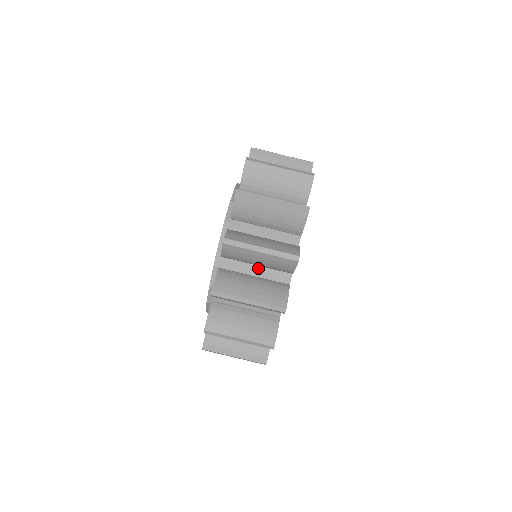
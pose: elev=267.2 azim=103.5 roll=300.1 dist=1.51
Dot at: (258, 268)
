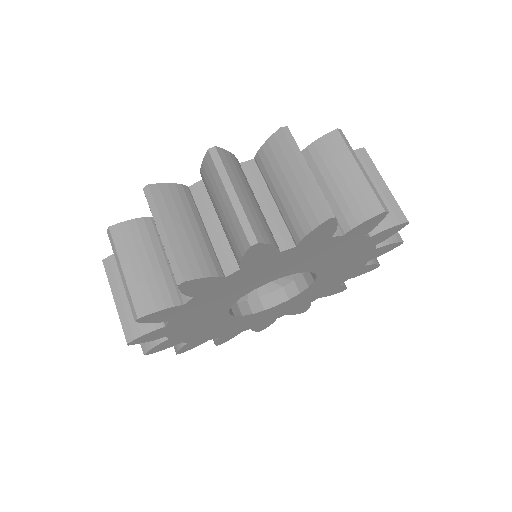
Dot at: (219, 226)
